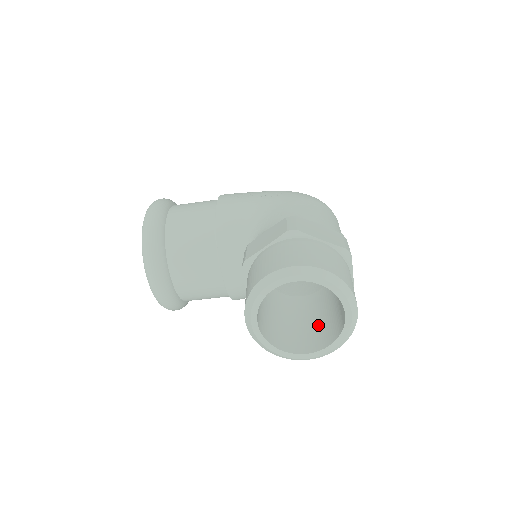
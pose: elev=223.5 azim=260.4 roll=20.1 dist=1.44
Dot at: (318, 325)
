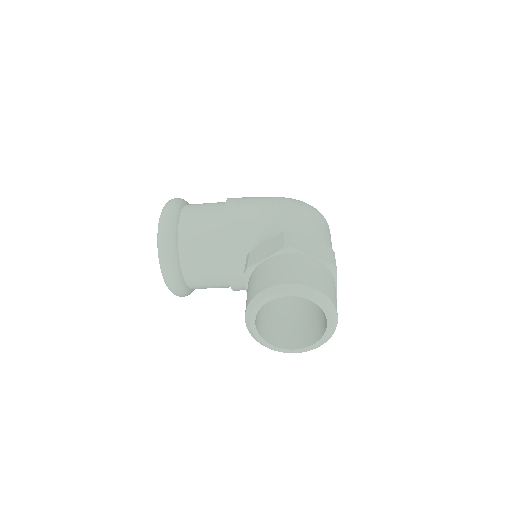
Dot at: (305, 324)
